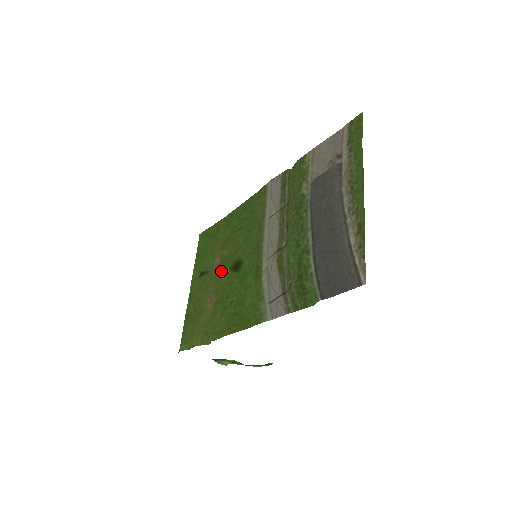
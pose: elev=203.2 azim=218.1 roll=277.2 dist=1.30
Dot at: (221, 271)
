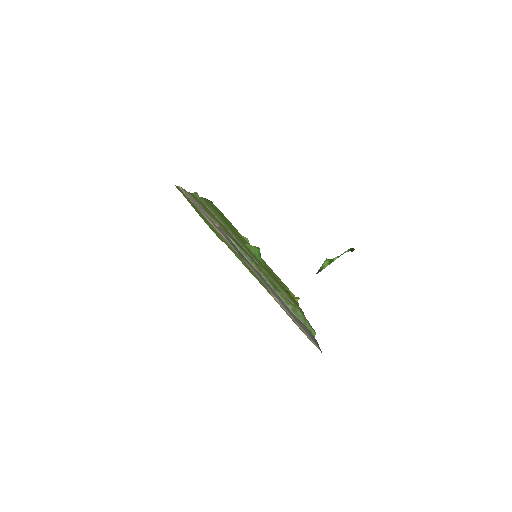
Dot at: occluded
